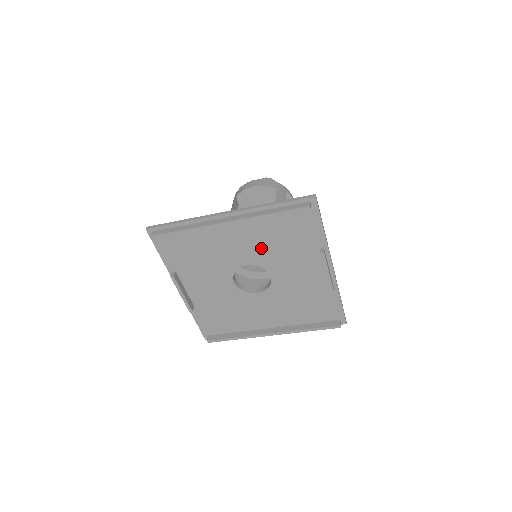
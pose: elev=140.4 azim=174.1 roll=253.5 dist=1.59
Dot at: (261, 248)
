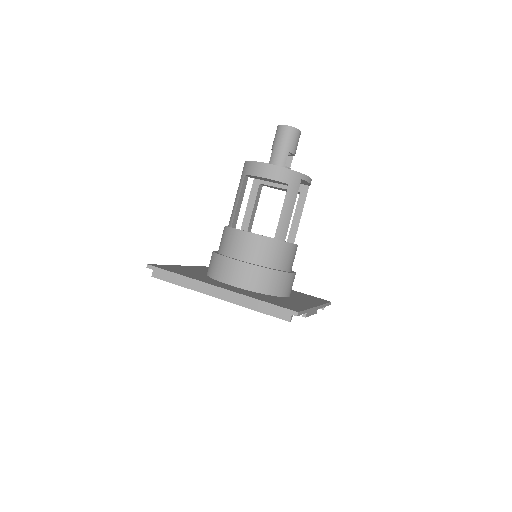
Dot at: occluded
